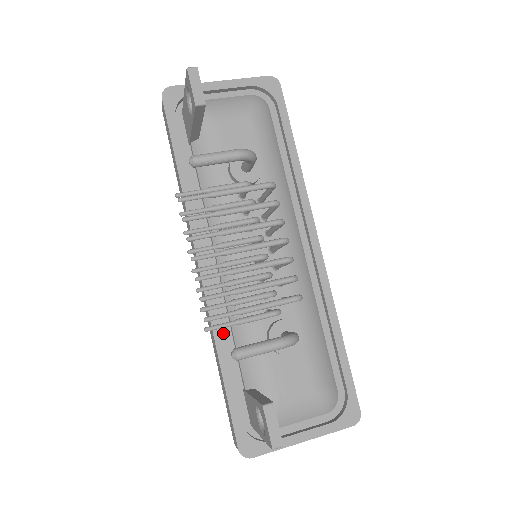
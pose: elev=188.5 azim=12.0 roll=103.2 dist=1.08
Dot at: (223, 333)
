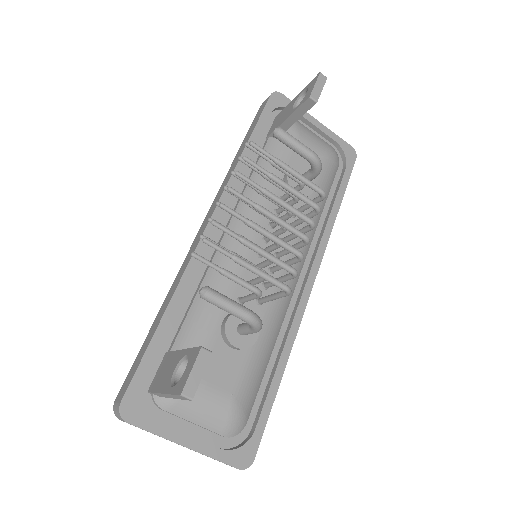
Dot at: (186, 290)
